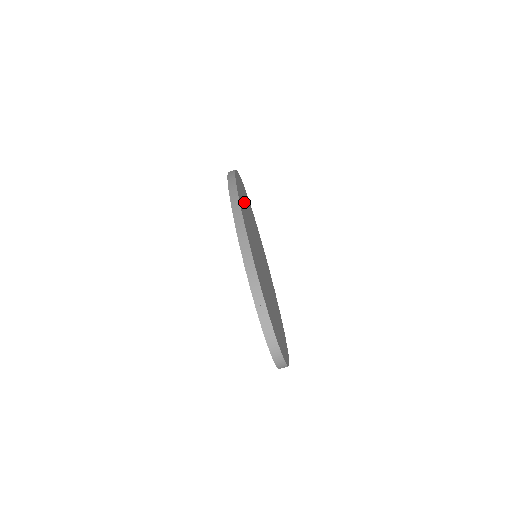
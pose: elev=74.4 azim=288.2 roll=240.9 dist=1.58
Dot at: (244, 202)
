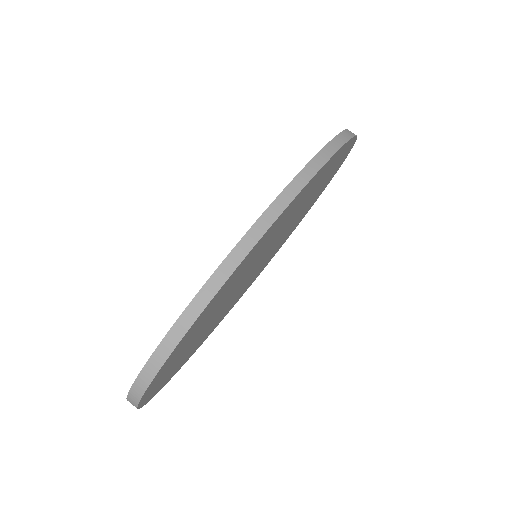
Dot at: (310, 191)
